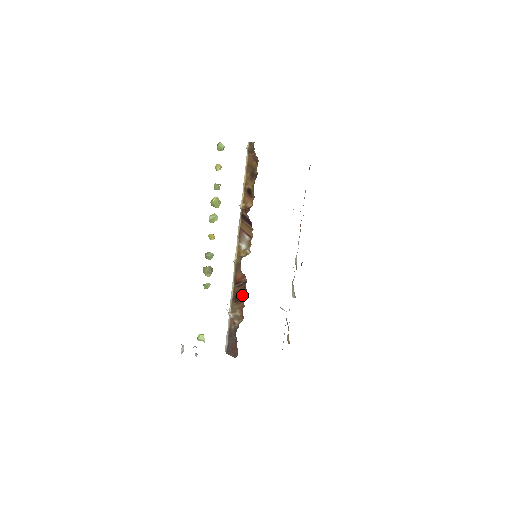
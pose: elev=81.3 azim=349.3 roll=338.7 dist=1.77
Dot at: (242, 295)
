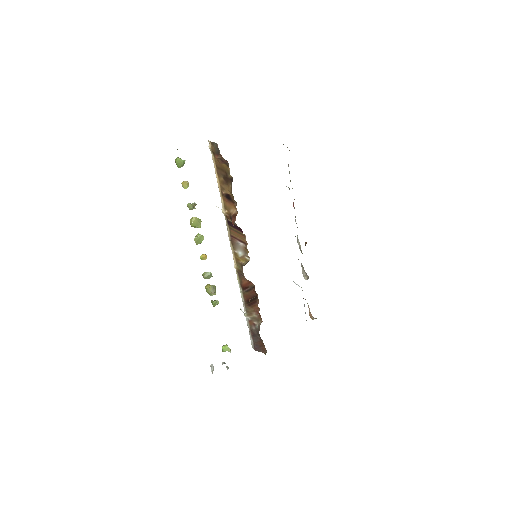
Dot at: (254, 299)
